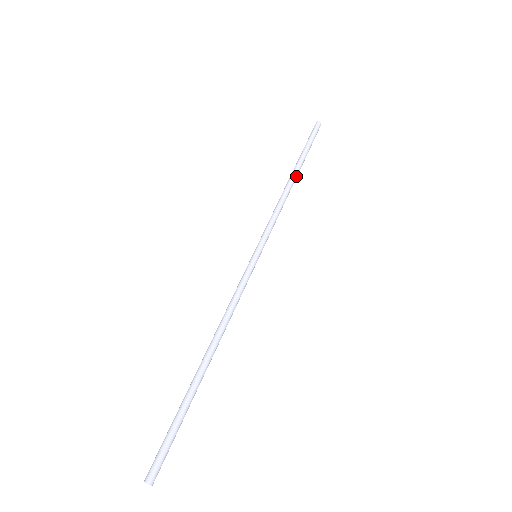
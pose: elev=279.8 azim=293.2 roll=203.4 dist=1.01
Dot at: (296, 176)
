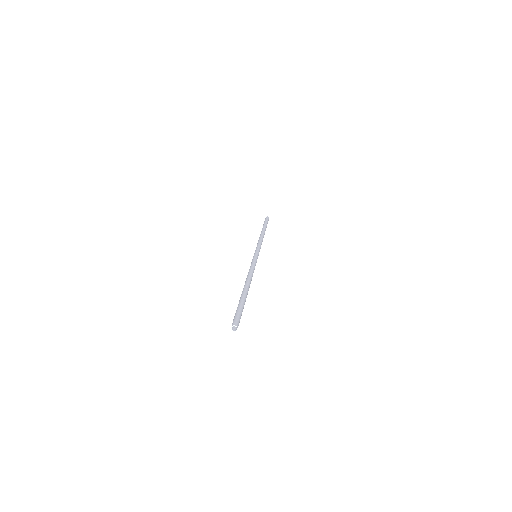
Dot at: occluded
